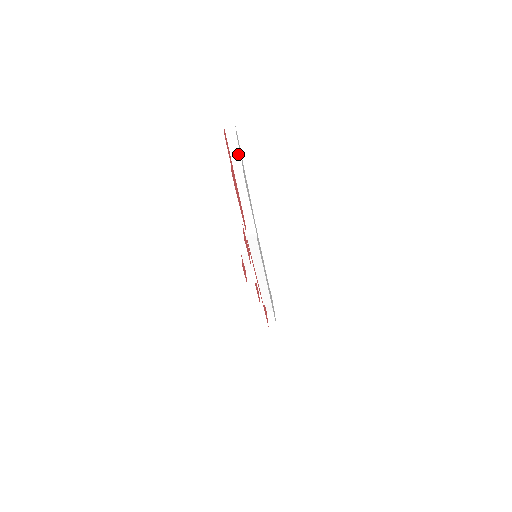
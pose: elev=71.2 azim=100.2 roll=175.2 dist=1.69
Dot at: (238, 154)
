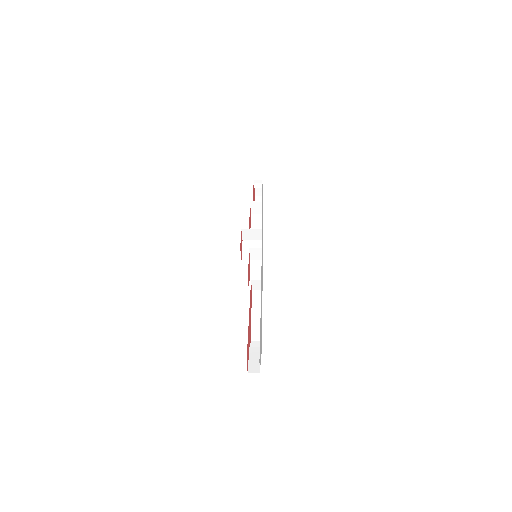
Dot at: occluded
